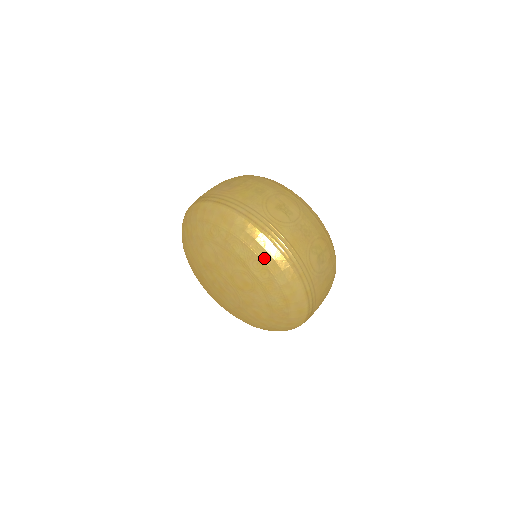
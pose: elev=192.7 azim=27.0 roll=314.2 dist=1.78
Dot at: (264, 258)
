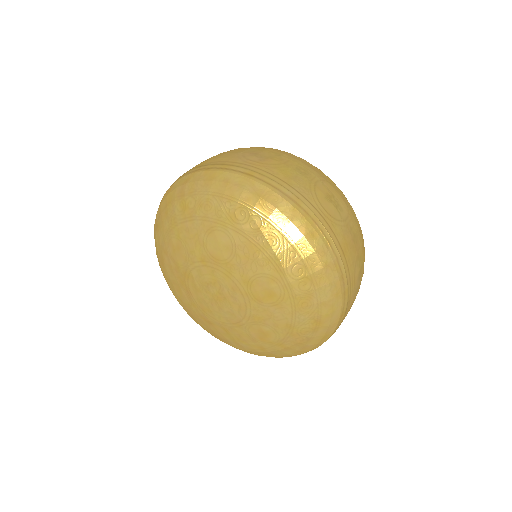
Dot at: (311, 263)
